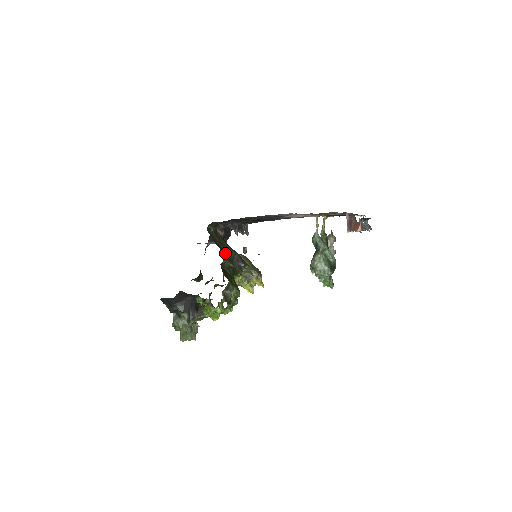
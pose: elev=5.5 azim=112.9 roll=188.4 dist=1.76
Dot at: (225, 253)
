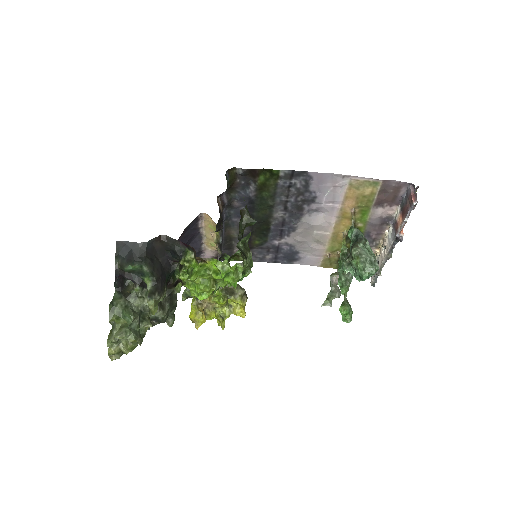
Dot at: occluded
